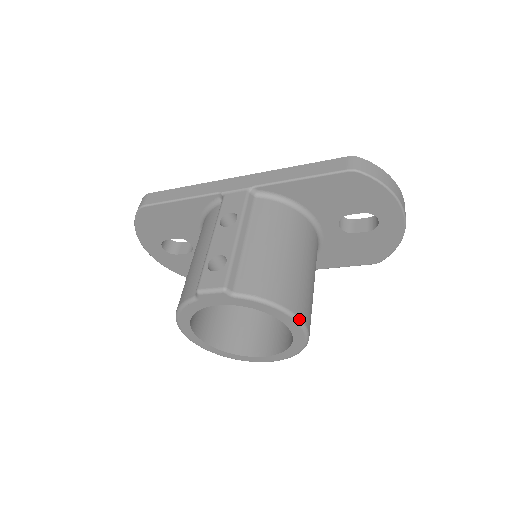
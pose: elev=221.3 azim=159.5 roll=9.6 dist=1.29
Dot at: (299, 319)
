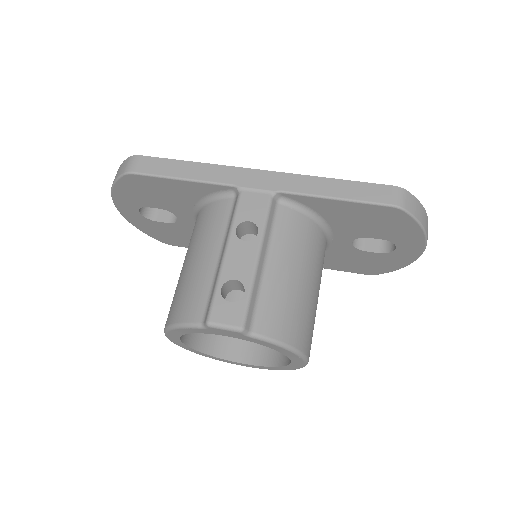
Dot at: (306, 357)
